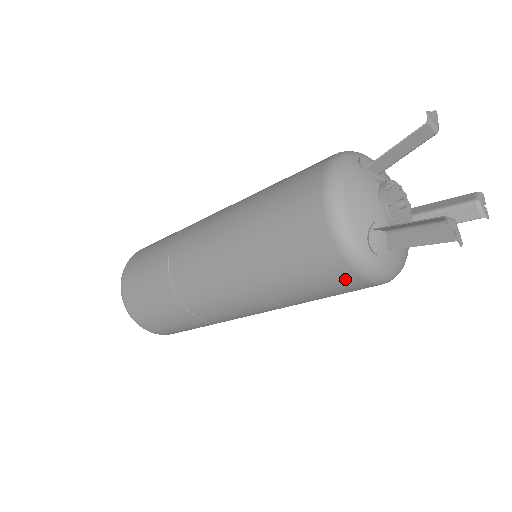
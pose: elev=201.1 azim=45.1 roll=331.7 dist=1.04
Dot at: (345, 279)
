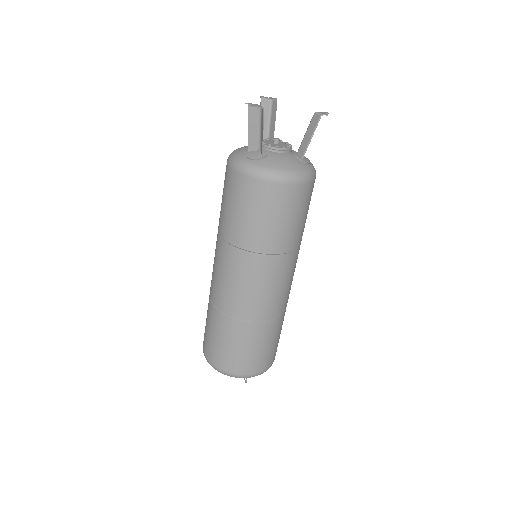
Dot at: (247, 186)
